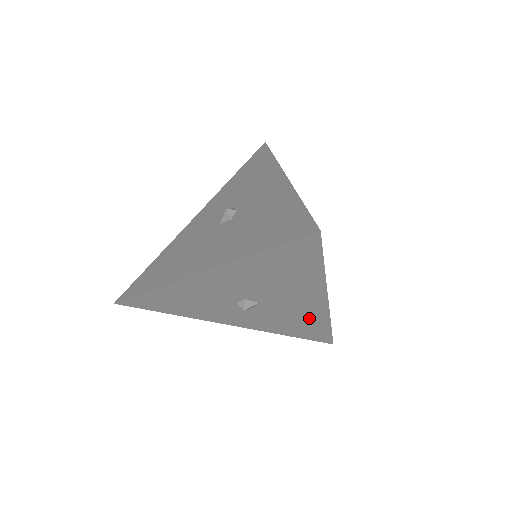
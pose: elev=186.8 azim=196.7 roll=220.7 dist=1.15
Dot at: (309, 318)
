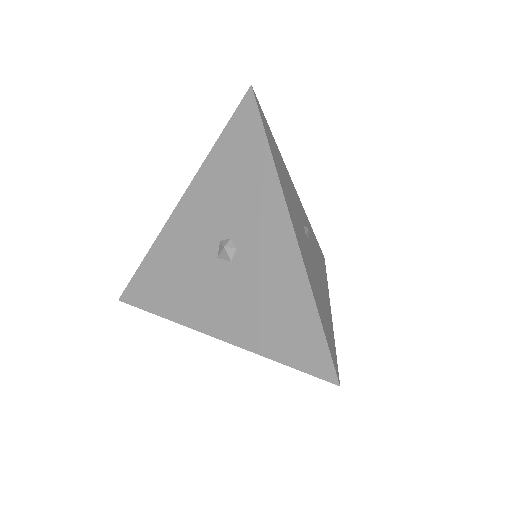
Dot at: occluded
